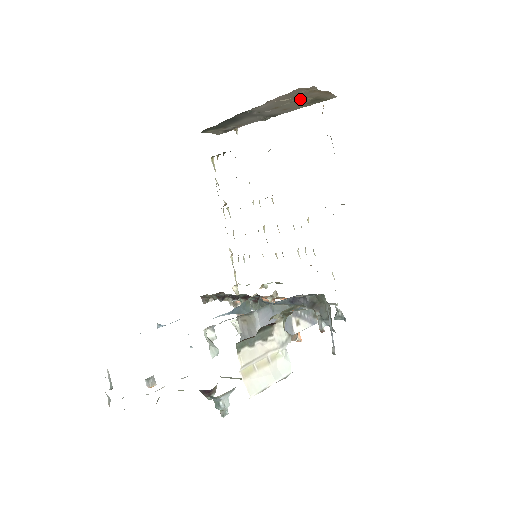
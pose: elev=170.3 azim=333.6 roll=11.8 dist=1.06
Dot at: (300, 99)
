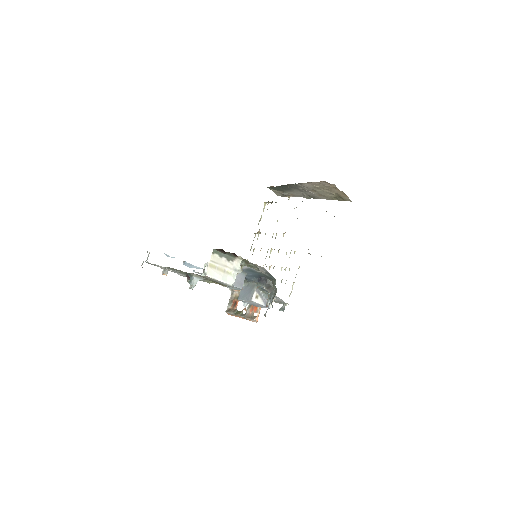
Dot at: (328, 191)
